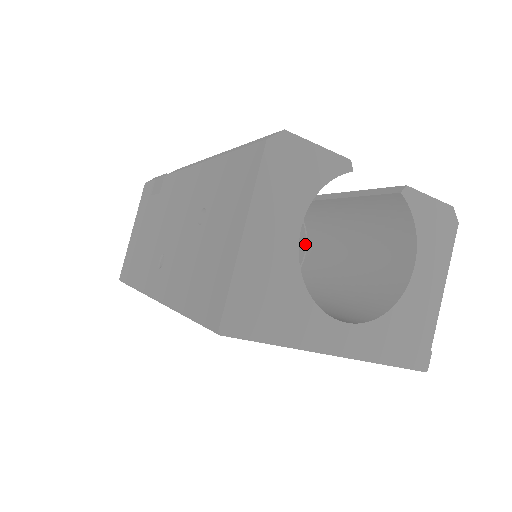
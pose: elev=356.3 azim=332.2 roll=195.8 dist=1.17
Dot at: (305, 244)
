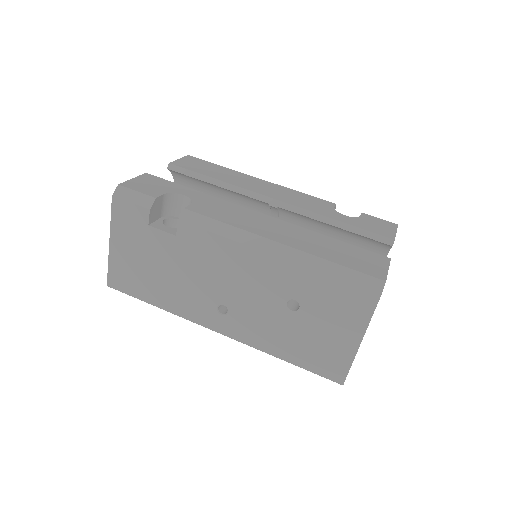
Dot at: occluded
